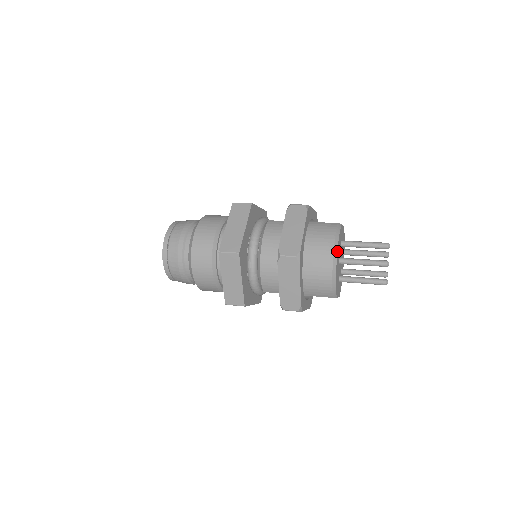
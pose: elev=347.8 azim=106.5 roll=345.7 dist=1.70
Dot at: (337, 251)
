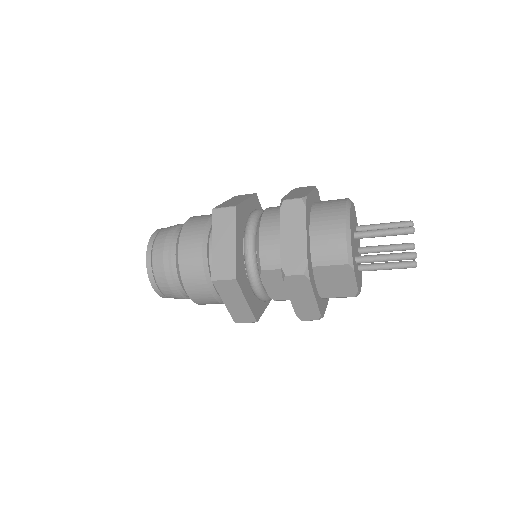
Dot at: (350, 208)
